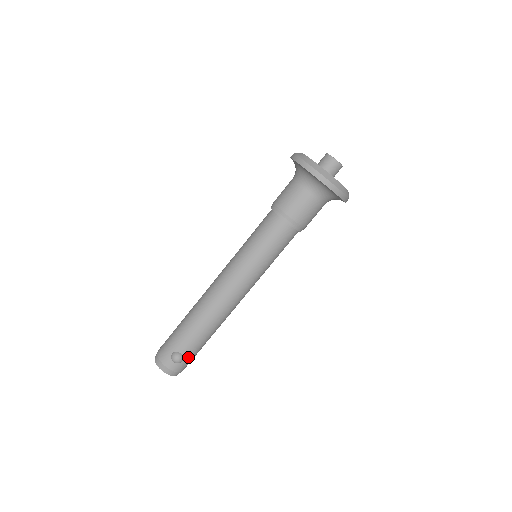
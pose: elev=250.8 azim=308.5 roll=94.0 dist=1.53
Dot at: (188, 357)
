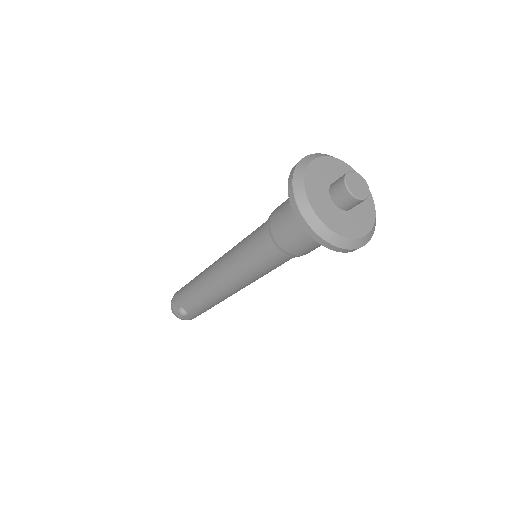
Dot at: (193, 314)
